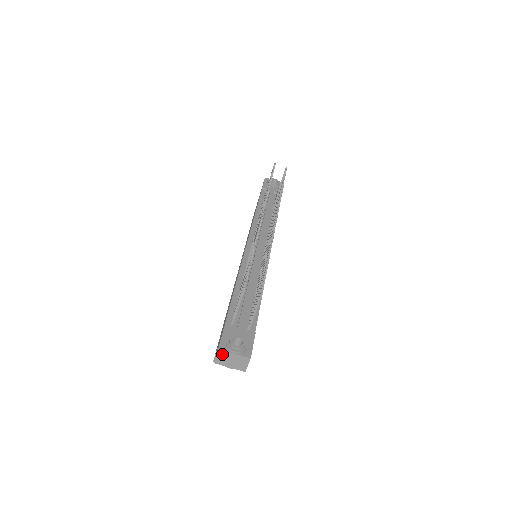
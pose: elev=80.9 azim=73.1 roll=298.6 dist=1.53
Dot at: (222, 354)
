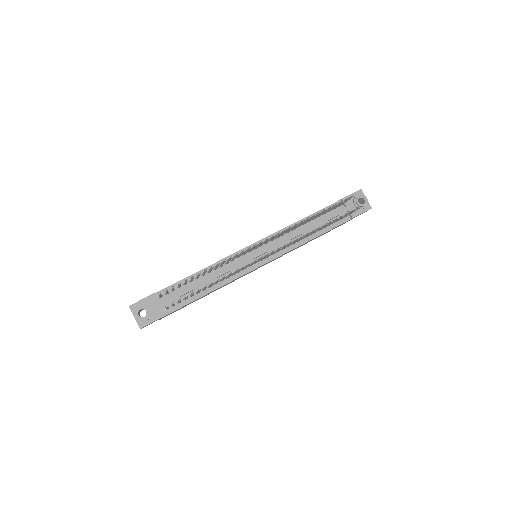
Dot at: (131, 310)
